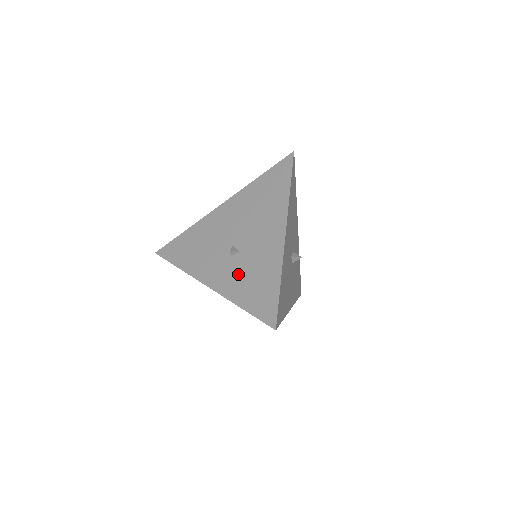
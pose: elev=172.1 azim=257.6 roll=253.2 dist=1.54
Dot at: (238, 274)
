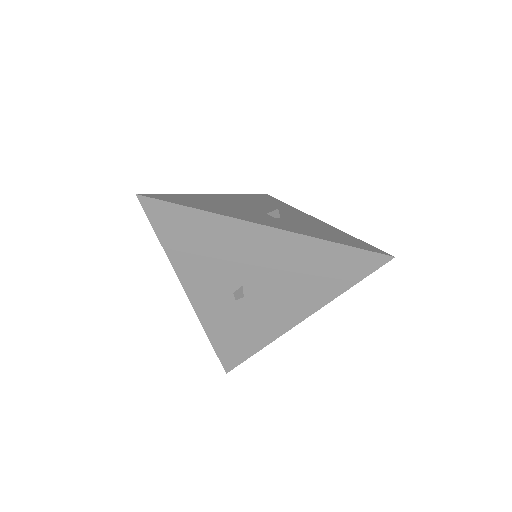
Dot at: (300, 226)
